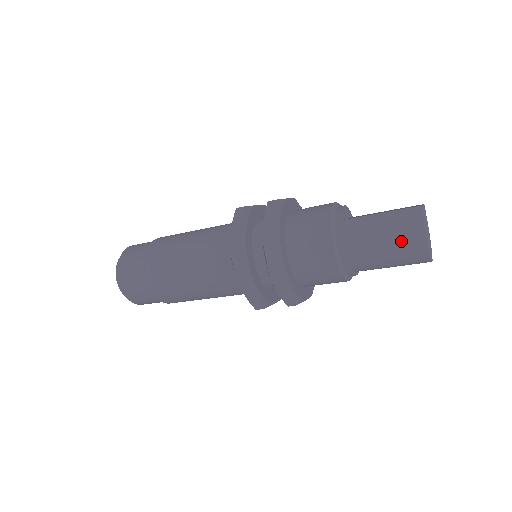
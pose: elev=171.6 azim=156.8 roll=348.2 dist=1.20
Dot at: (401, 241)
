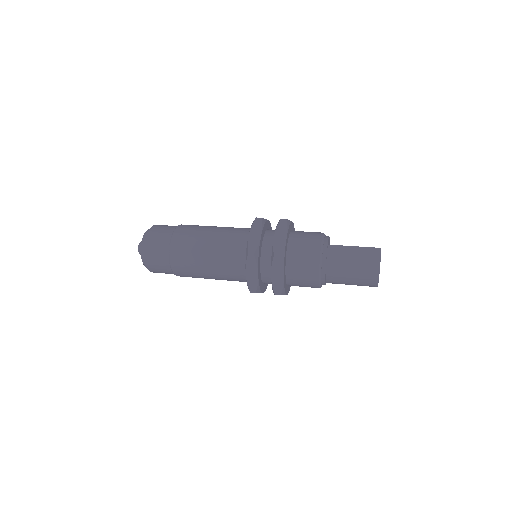
Dot at: (364, 267)
